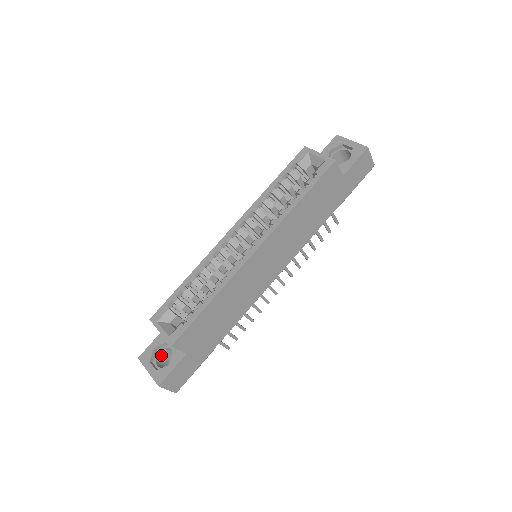
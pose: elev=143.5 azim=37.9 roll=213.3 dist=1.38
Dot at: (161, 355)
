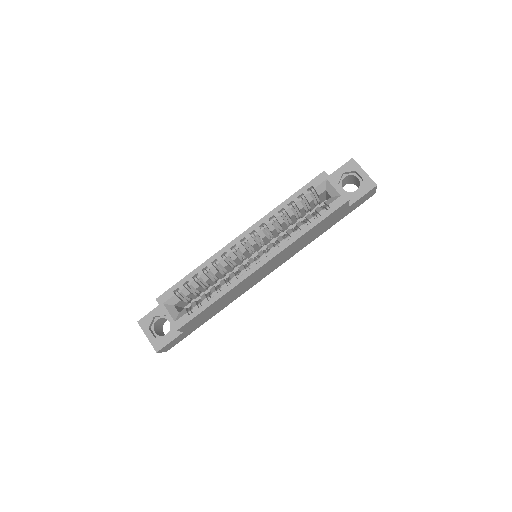
Dot at: (157, 321)
